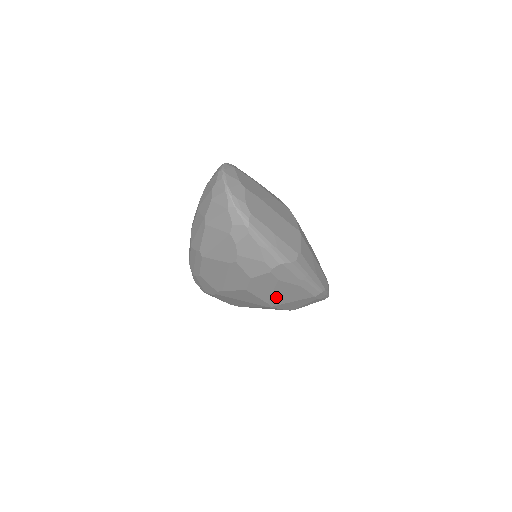
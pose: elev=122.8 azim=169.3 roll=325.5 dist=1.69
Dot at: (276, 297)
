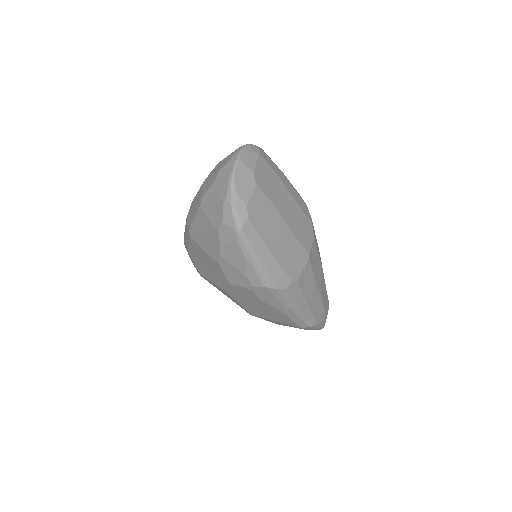
Dot at: (257, 310)
